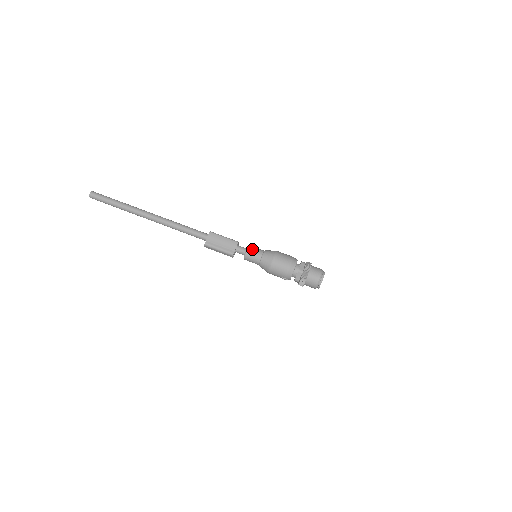
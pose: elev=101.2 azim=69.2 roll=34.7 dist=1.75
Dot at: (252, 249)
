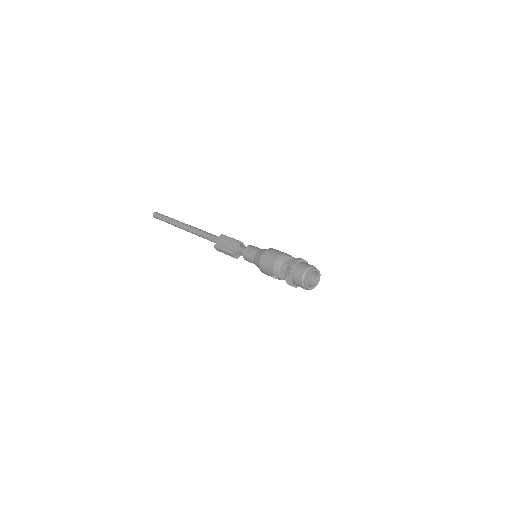
Dot at: (250, 247)
